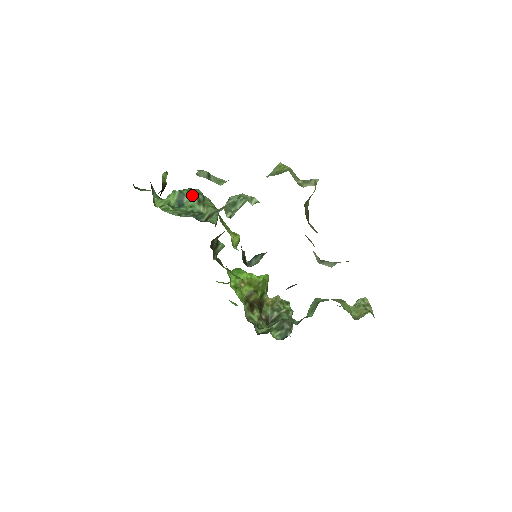
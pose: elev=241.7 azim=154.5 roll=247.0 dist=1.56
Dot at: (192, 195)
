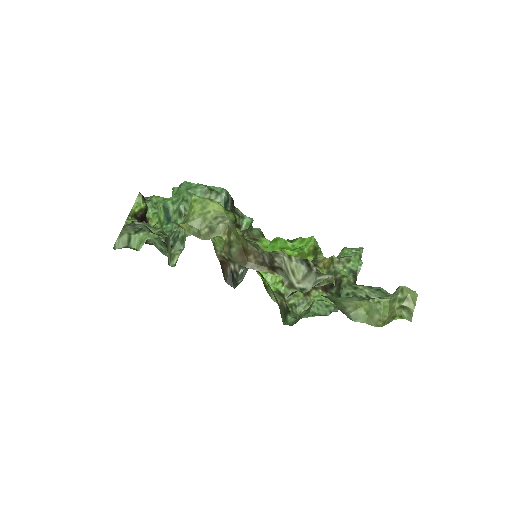
Dot at: (176, 203)
